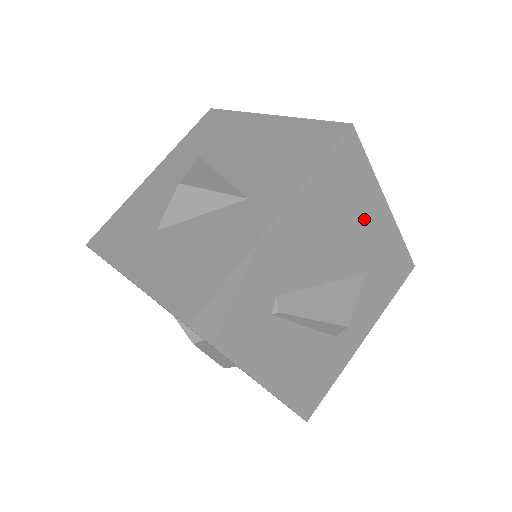
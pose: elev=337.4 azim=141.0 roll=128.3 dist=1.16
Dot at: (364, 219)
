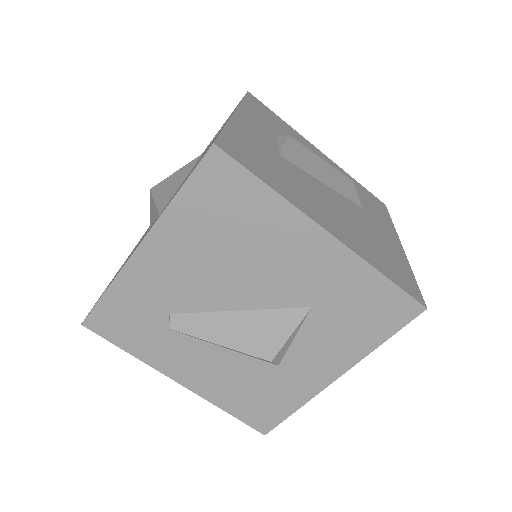
Dot at: (281, 247)
